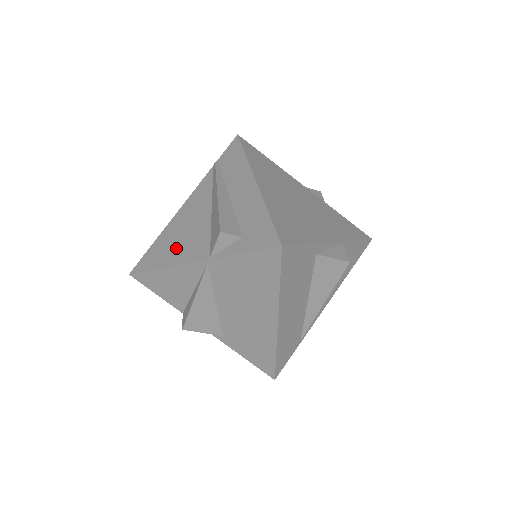
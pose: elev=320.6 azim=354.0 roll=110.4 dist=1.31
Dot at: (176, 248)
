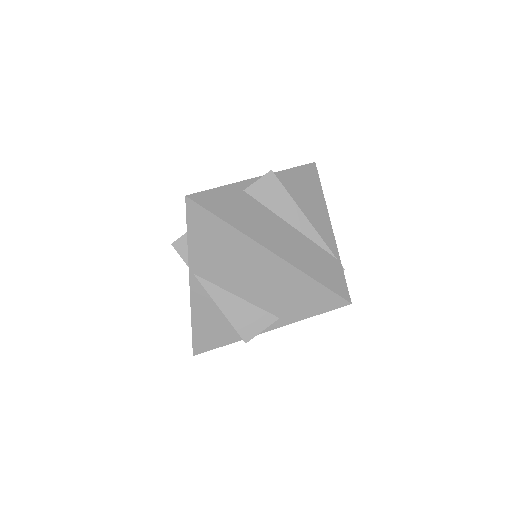
Dot at: occluded
